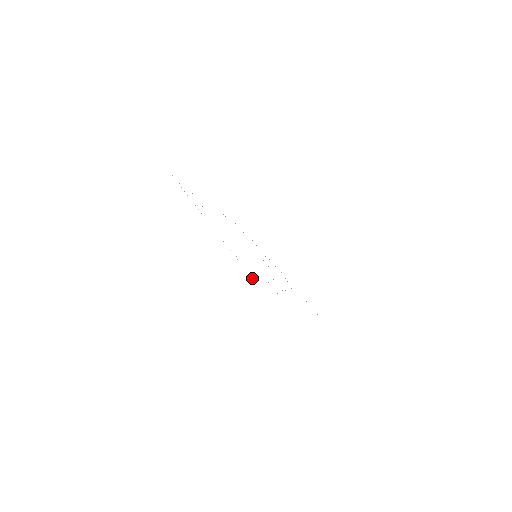
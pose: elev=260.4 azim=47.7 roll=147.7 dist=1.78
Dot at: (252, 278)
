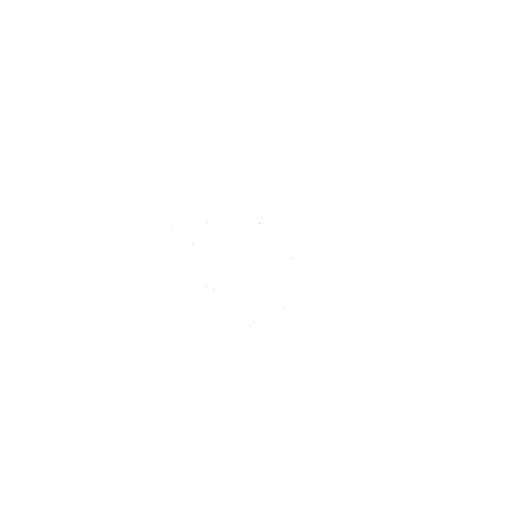
Dot at: occluded
